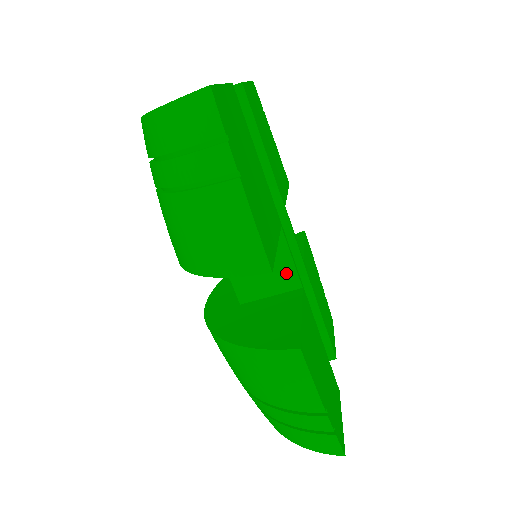
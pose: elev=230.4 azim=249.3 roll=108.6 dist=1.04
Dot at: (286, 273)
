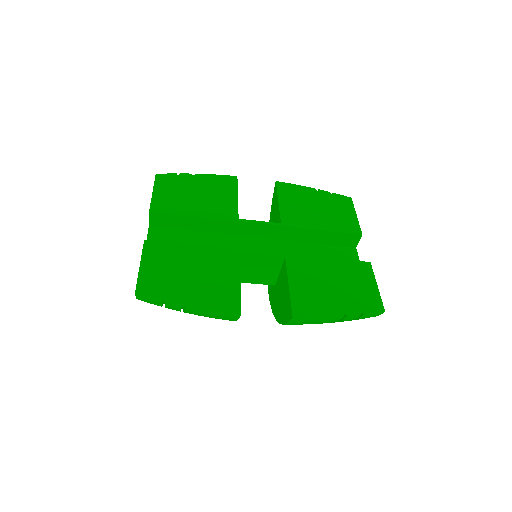
Dot at: (270, 261)
